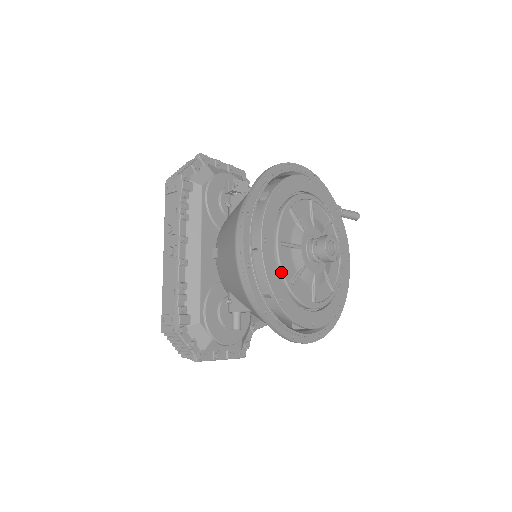
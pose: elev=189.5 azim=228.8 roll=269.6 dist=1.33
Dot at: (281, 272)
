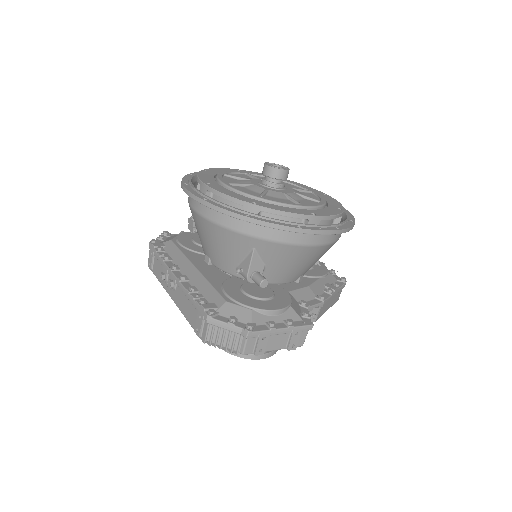
Dot at: (241, 193)
